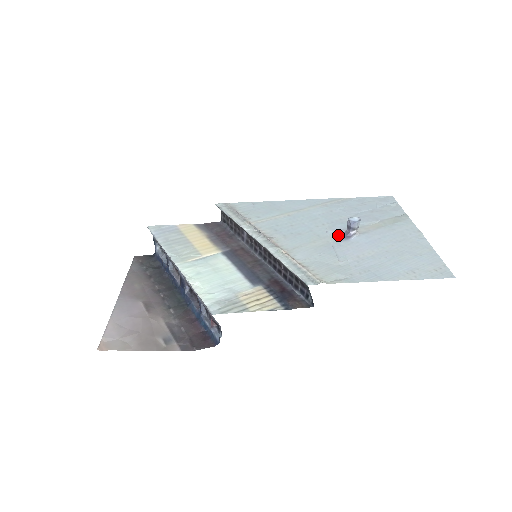
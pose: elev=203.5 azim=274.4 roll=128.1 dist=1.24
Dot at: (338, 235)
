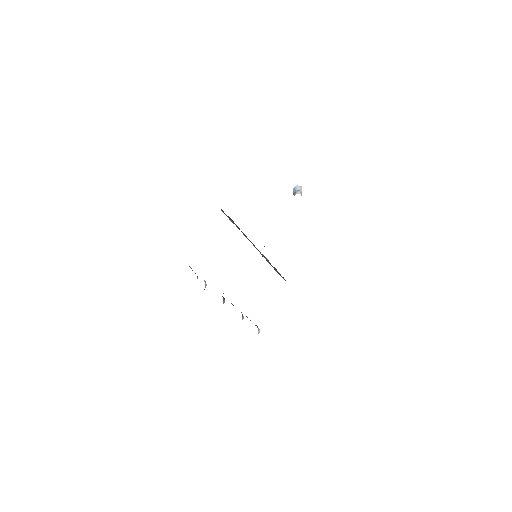
Dot at: occluded
